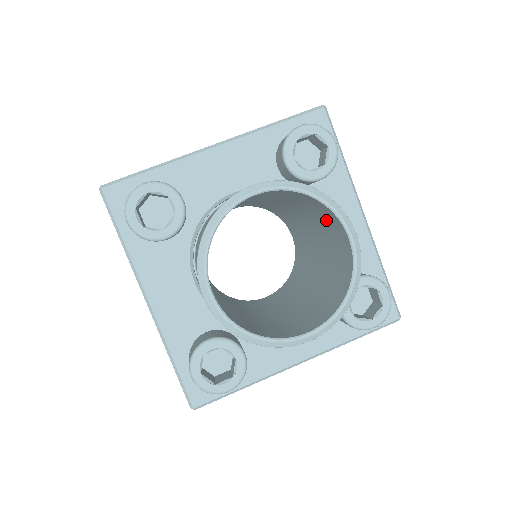
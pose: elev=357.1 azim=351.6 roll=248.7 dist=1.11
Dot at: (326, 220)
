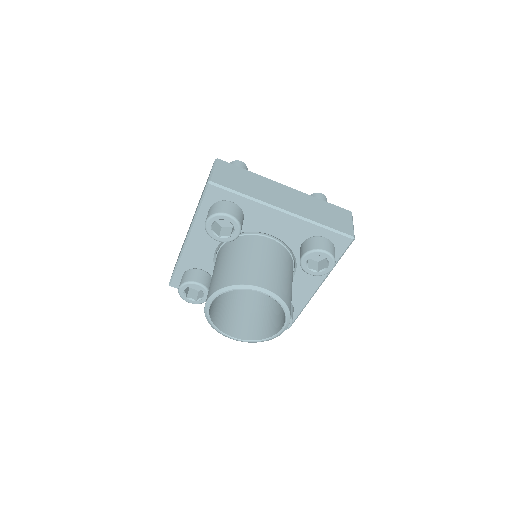
Dot at: occluded
